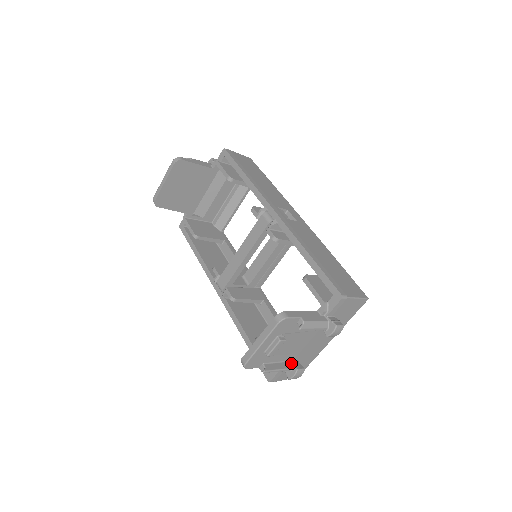
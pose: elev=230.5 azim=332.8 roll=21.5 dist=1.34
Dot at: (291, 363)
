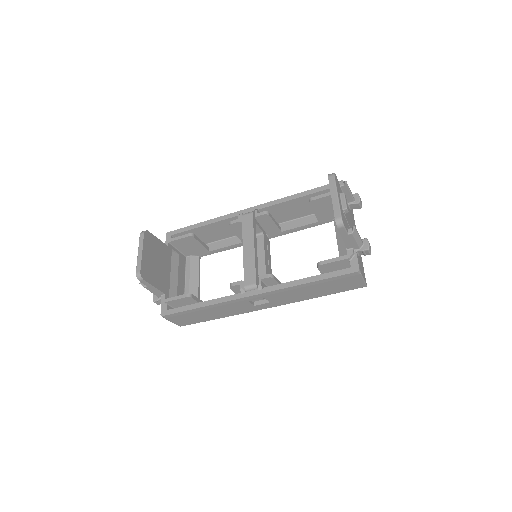
Dot at: occluded
